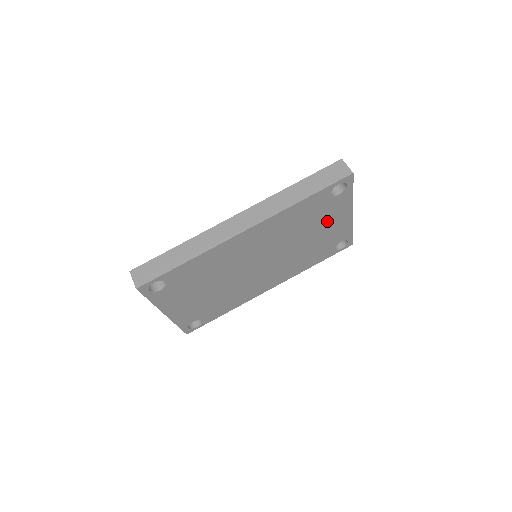
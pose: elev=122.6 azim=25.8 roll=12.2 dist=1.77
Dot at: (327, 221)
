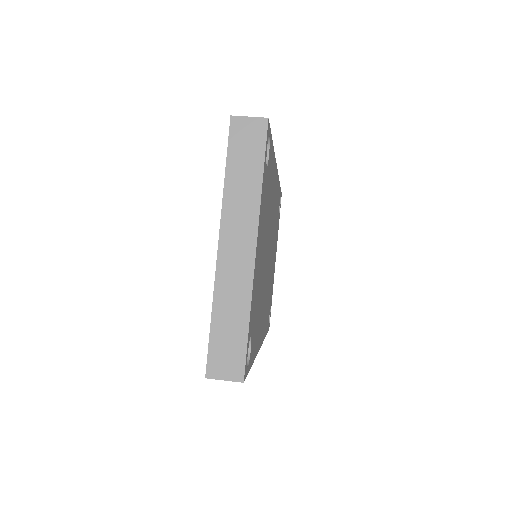
Dot at: (275, 248)
